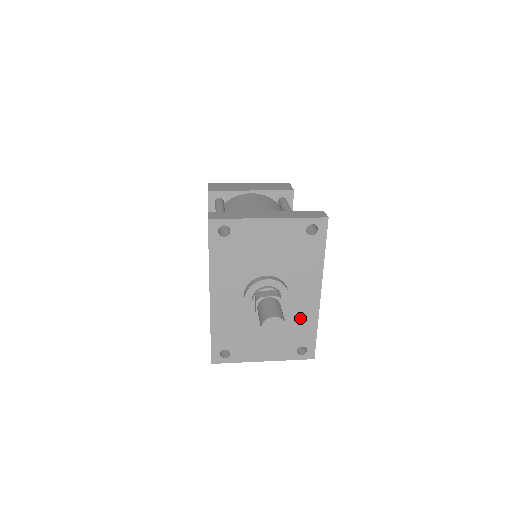
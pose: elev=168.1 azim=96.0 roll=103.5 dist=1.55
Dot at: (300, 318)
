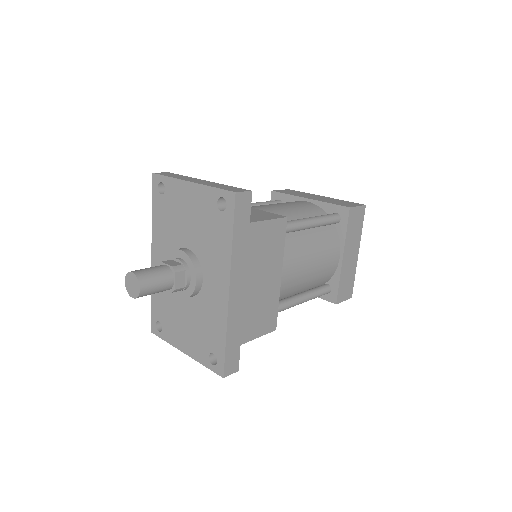
Dot at: (212, 315)
